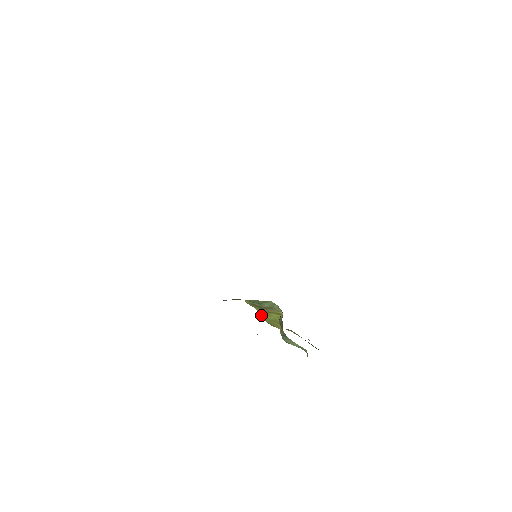
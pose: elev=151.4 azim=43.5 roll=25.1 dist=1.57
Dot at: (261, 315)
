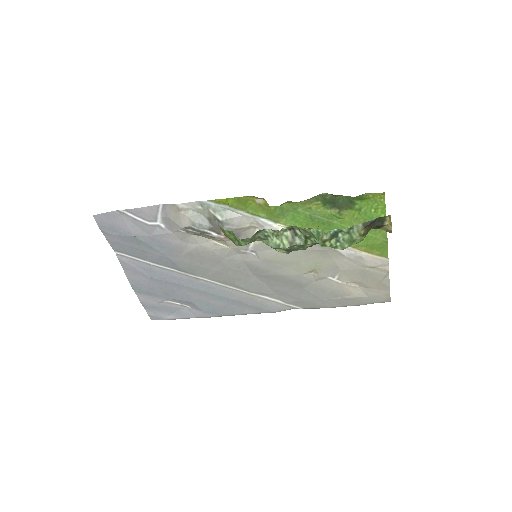
Dot at: occluded
